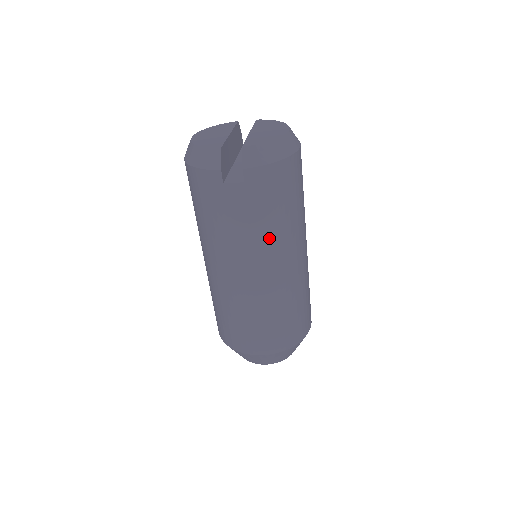
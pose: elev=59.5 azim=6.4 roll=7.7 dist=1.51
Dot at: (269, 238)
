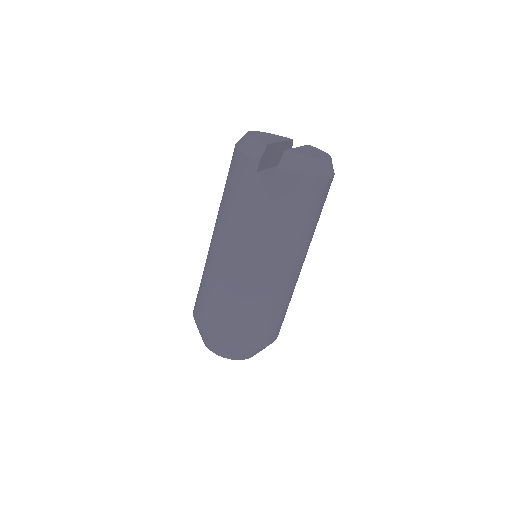
Dot at: (273, 237)
